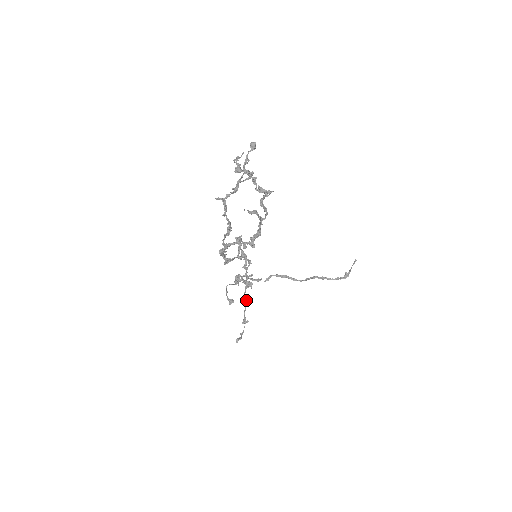
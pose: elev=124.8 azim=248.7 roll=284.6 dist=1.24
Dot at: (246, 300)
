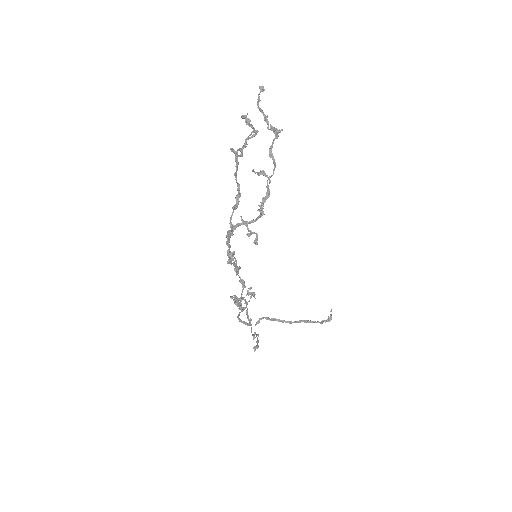
Dot at: (250, 319)
